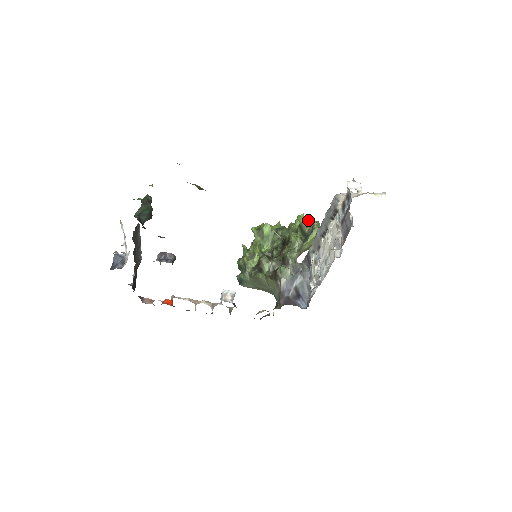
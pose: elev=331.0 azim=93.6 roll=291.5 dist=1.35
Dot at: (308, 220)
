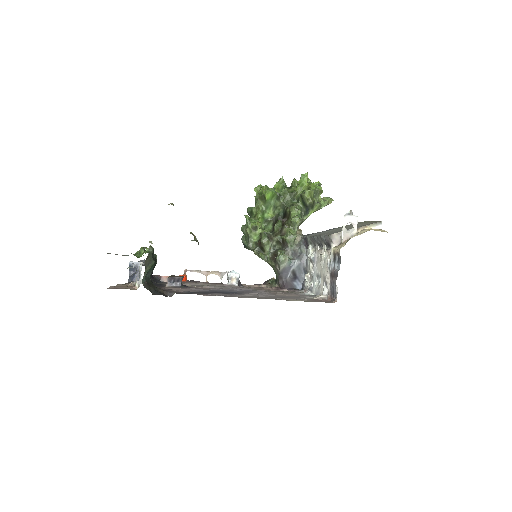
Dot at: (310, 192)
